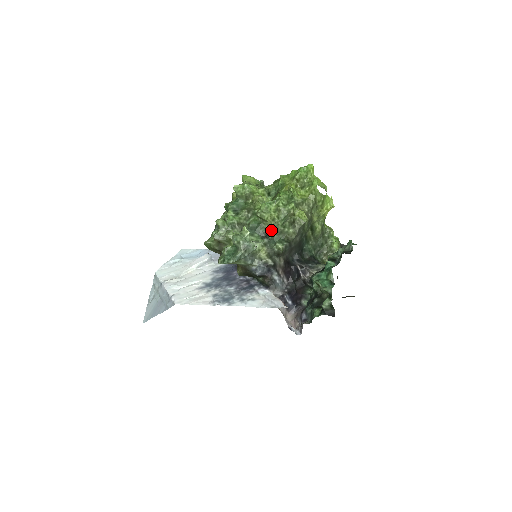
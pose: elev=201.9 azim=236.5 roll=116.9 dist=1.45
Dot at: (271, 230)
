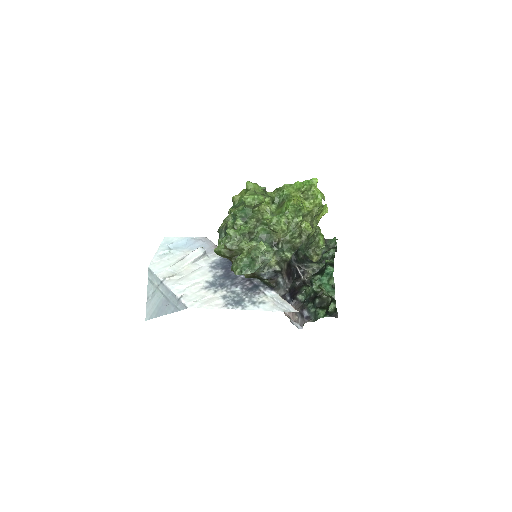
Dot at: (280, 240)
